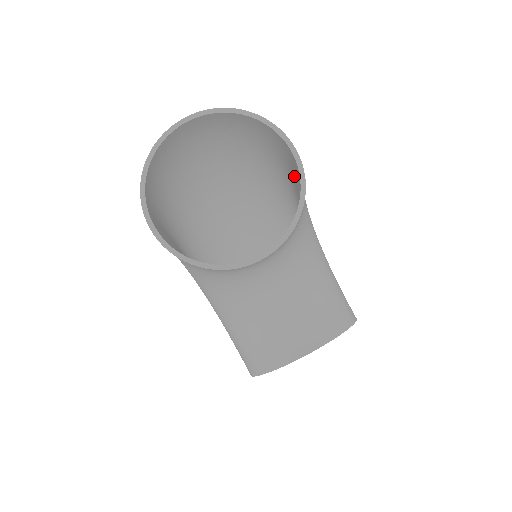
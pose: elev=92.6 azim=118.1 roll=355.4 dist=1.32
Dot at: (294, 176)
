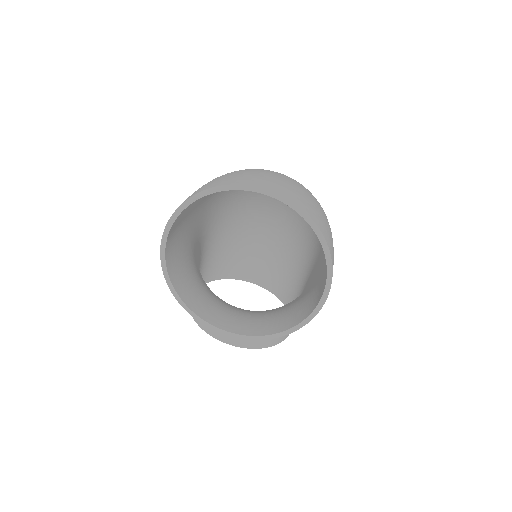
Dot at: (321, 280)
